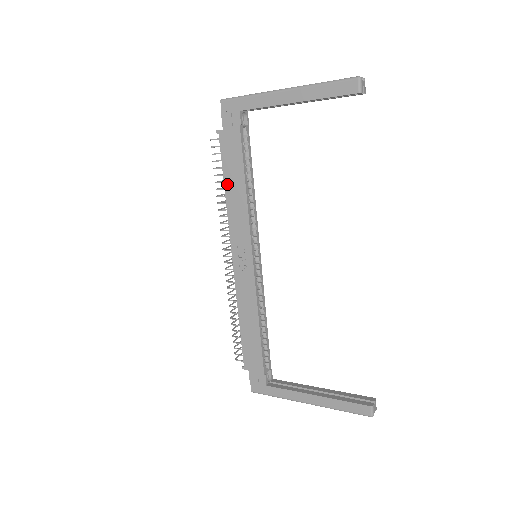
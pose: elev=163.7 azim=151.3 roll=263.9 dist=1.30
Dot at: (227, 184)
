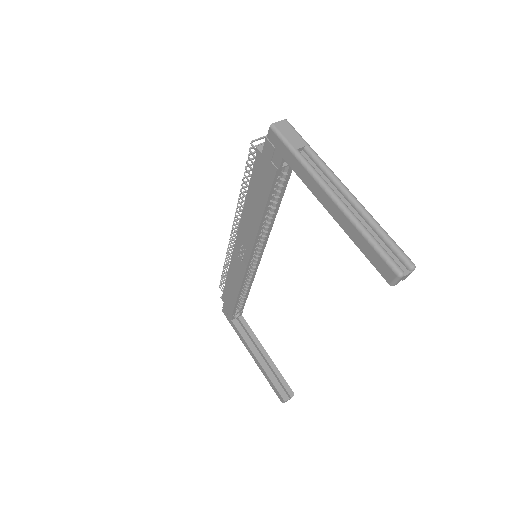
Dot at: (249, 196)
